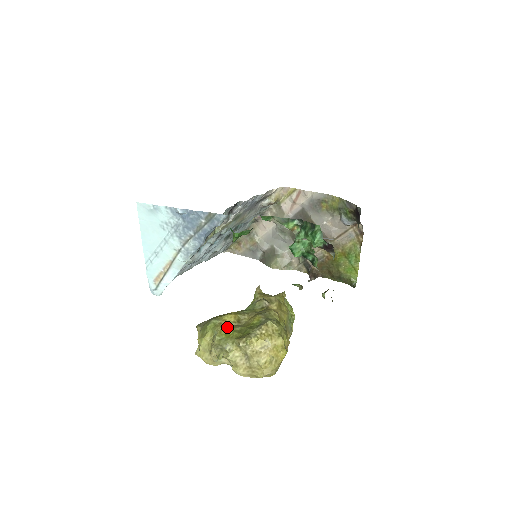
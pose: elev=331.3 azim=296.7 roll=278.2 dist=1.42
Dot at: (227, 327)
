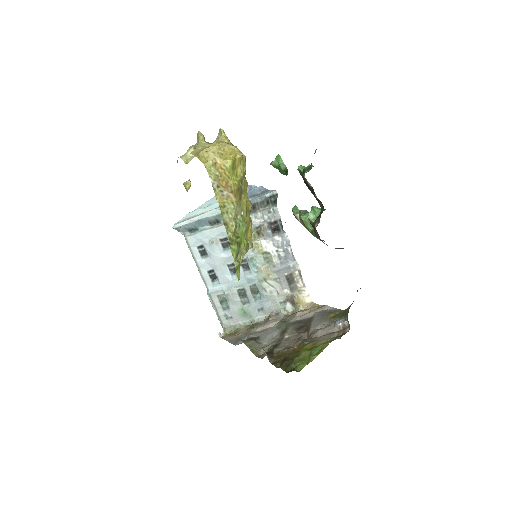
Dot at: occluded
